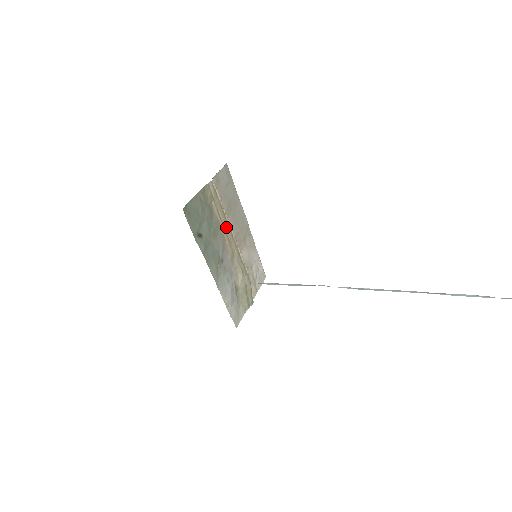
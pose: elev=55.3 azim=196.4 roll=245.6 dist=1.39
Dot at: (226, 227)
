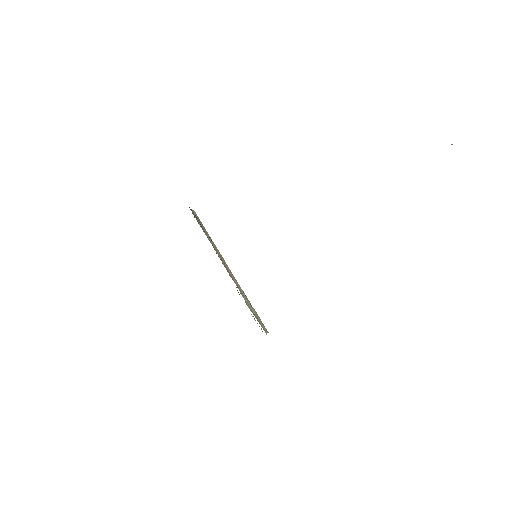
Dot at: (217, 250)
